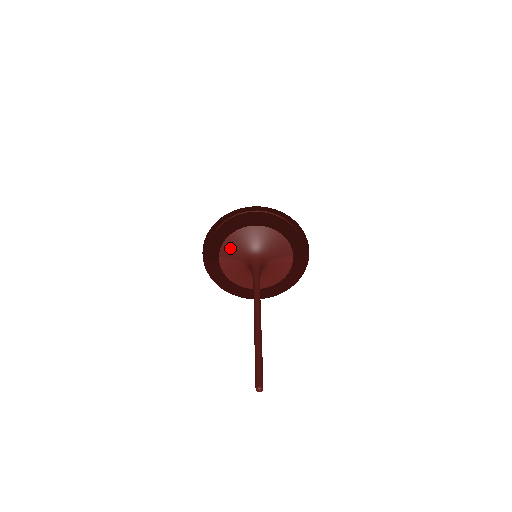
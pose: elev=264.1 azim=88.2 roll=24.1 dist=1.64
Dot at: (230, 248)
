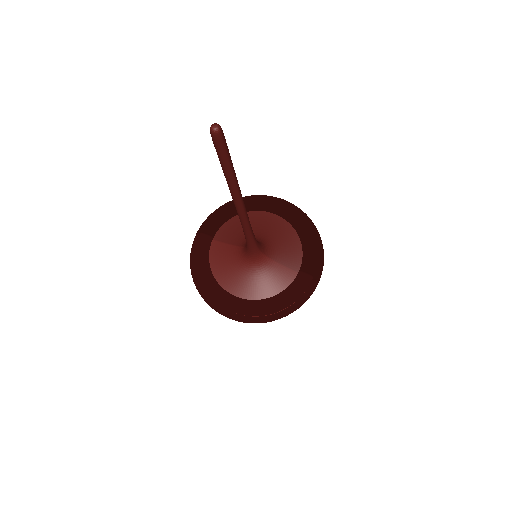
Dot at: (233, 231)
